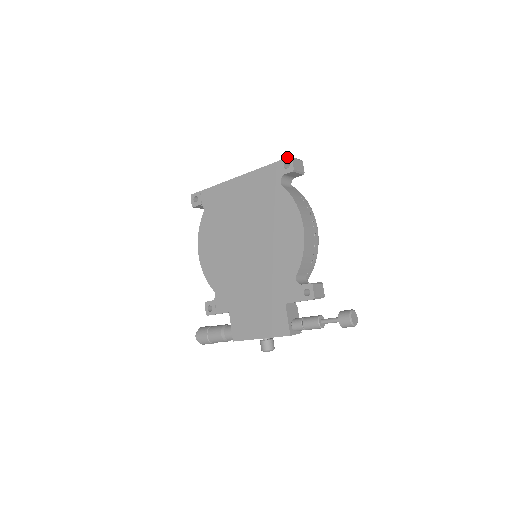
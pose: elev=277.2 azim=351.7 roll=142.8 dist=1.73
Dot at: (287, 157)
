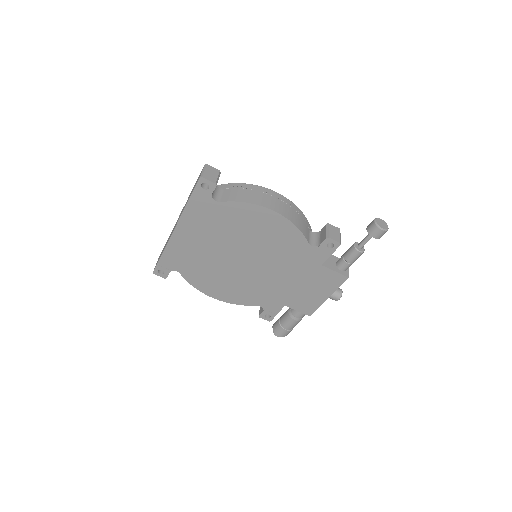
Dot at: (198, 181)
